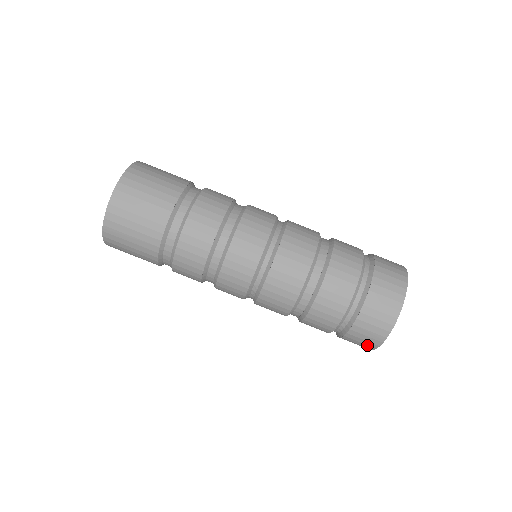
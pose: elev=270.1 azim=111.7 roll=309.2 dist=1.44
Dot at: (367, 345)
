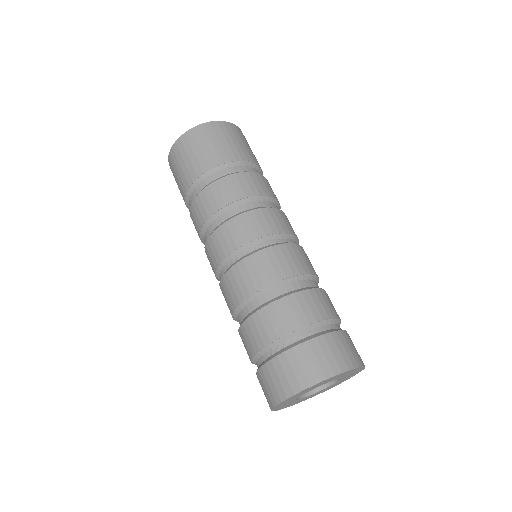
Dot at: (296, 380)
